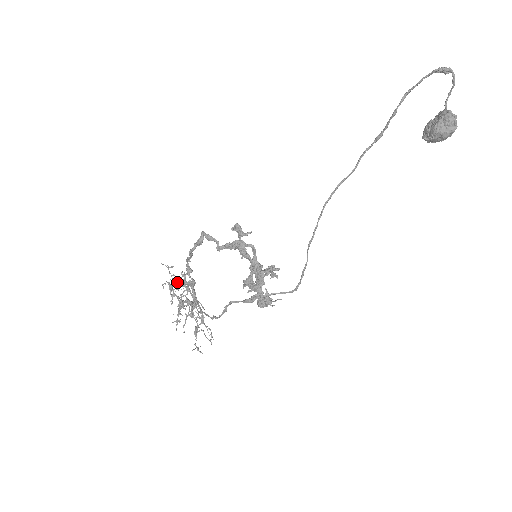
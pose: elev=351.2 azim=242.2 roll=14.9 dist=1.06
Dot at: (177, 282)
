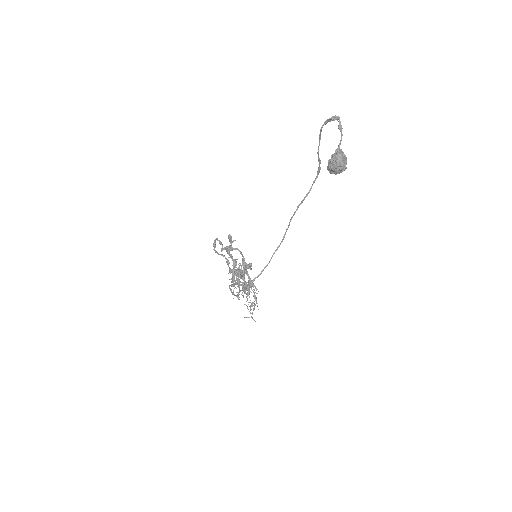
Dot at: (240, 270)
